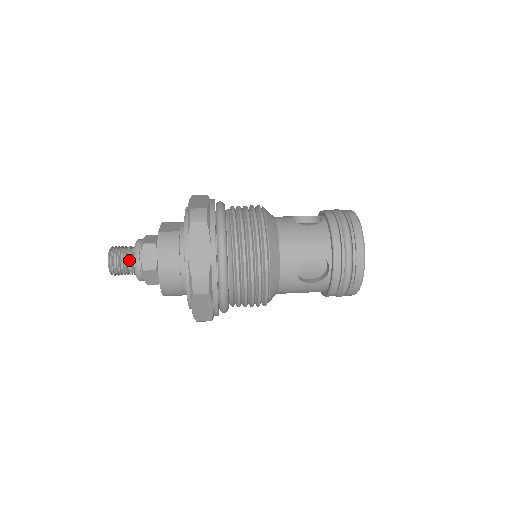
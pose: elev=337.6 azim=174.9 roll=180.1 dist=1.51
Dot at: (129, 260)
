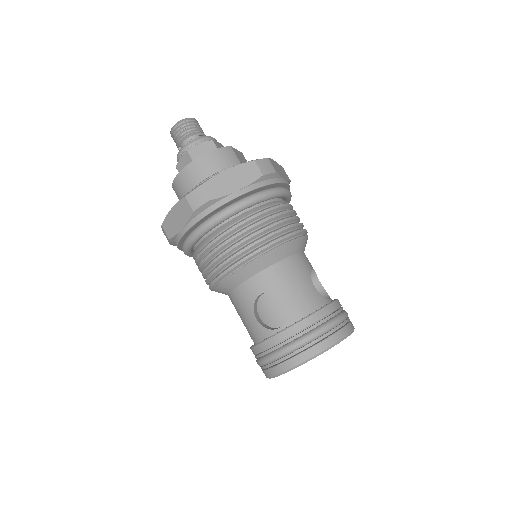
Dot at: (192, 138)
